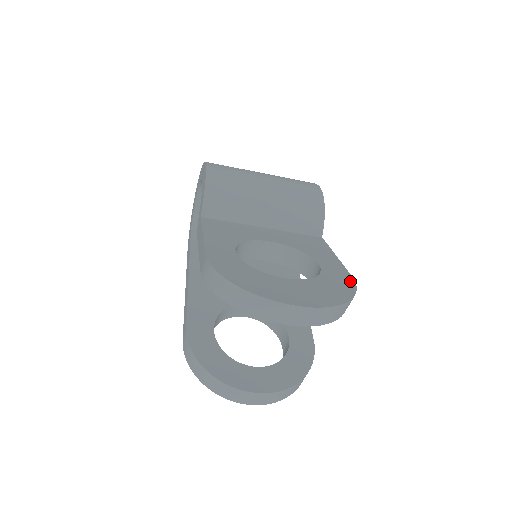
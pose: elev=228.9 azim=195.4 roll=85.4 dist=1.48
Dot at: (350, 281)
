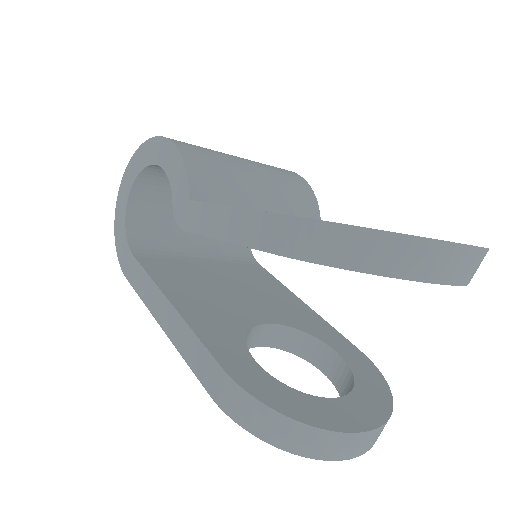
Dot at: occluded
